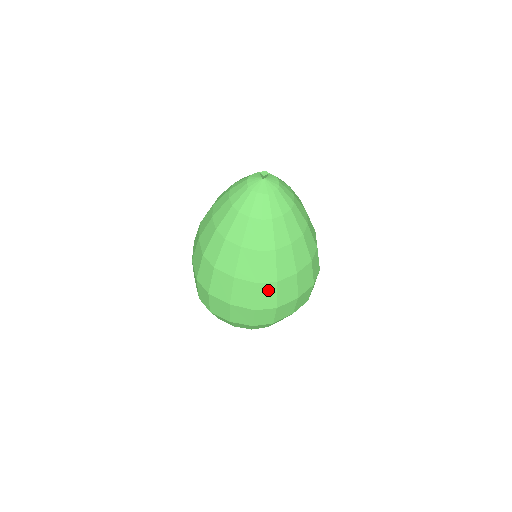
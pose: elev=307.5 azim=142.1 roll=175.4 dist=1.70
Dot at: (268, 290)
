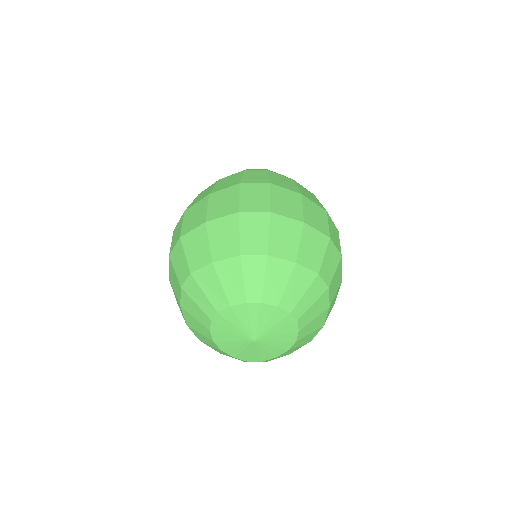
Dot at: occluded
